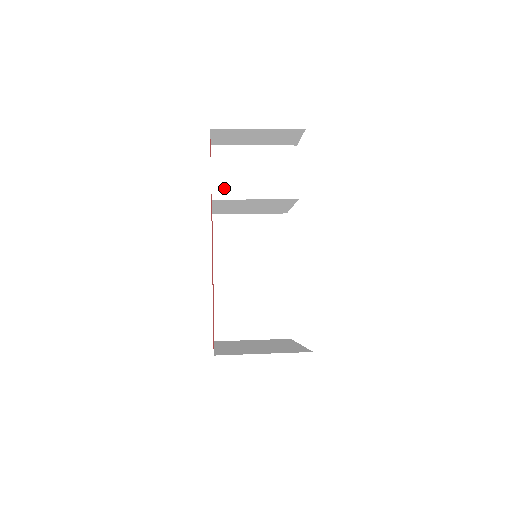
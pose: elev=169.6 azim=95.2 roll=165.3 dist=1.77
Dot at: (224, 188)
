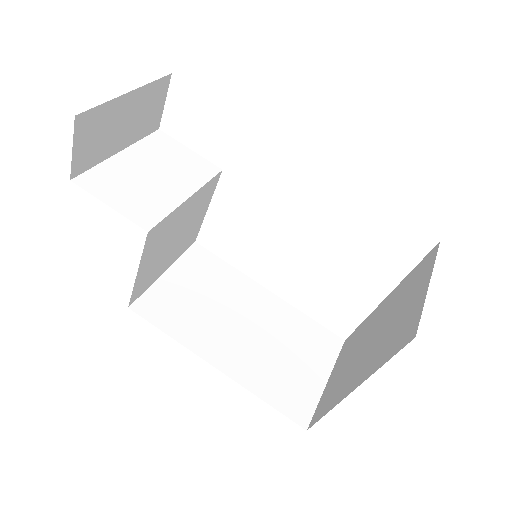
Dot at: (145, 211)
